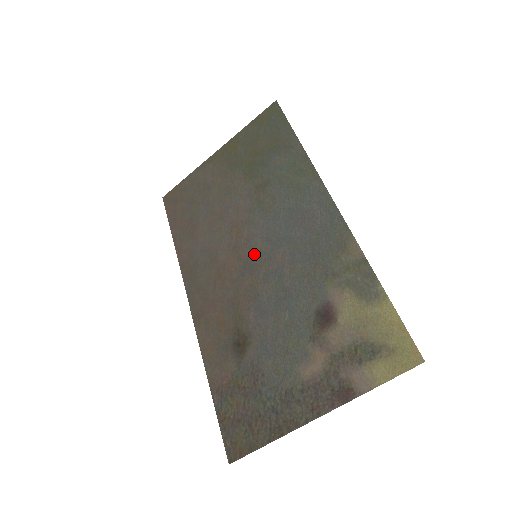
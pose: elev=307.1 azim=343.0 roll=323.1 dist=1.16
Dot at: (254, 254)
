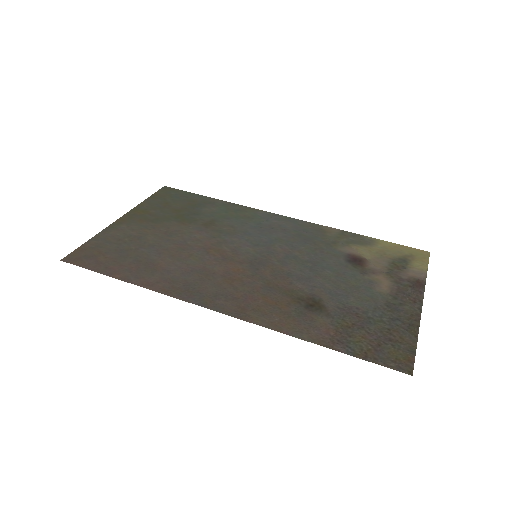
Dot at: (253, 255)
